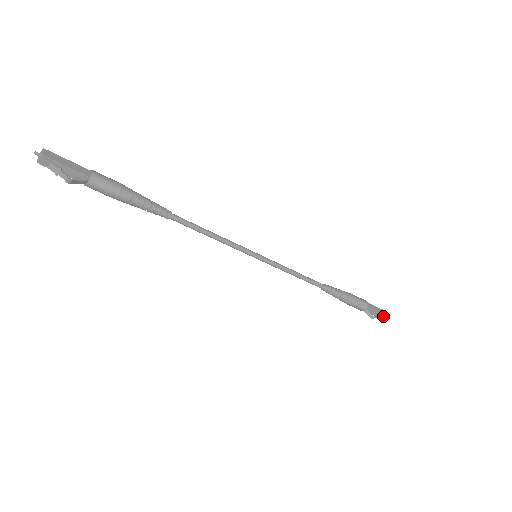
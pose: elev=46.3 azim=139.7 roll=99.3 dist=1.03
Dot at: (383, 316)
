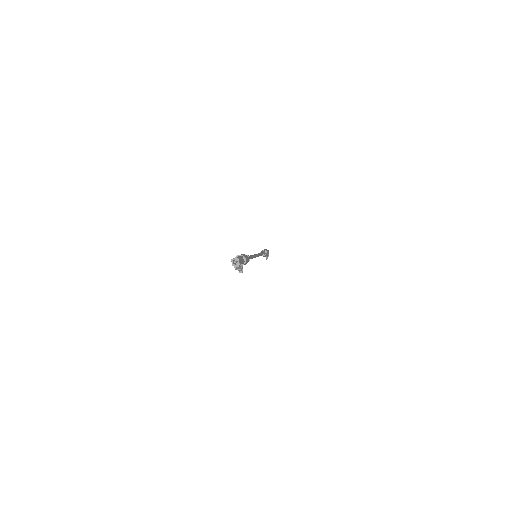
Dot at: occluded
